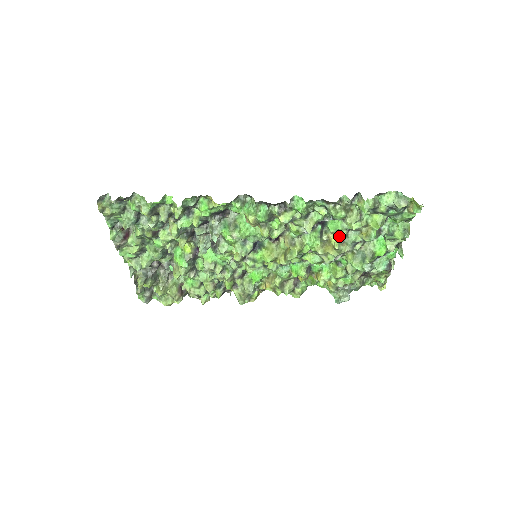
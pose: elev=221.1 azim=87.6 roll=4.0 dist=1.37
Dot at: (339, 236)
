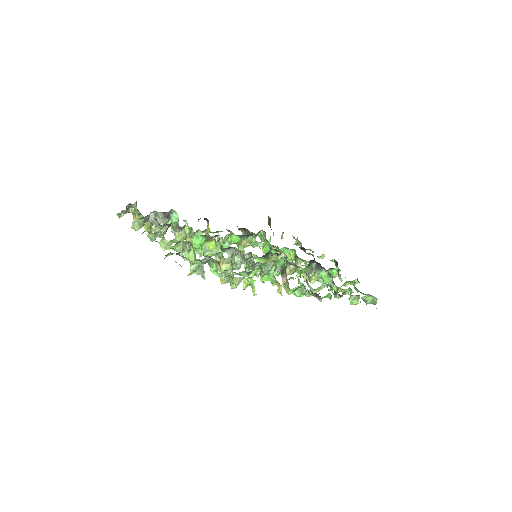
Dot at: (319, 277)
